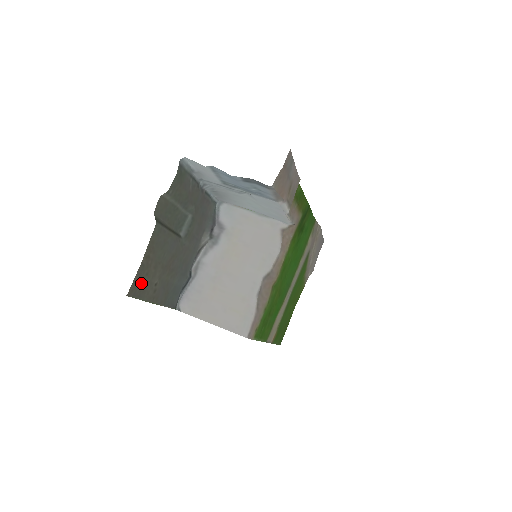
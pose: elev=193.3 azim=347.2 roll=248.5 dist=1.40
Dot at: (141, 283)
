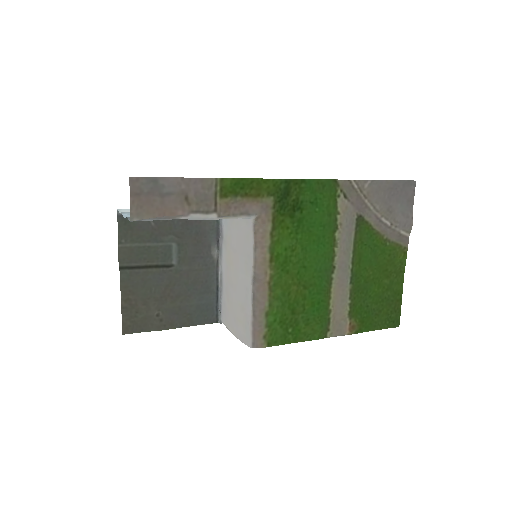
Dot at: (135, 320)
